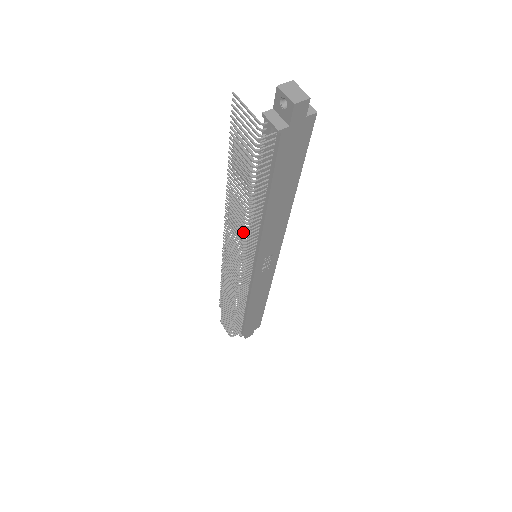
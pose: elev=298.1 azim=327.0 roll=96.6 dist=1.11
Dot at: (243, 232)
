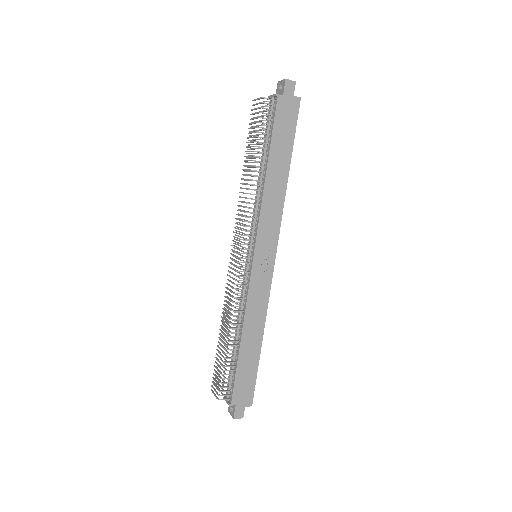
Dot at: occluded
